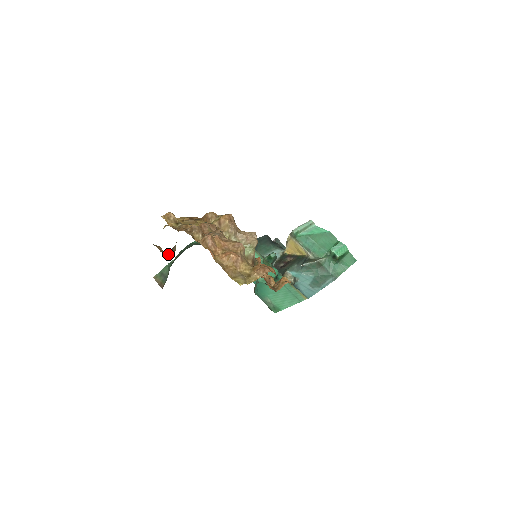
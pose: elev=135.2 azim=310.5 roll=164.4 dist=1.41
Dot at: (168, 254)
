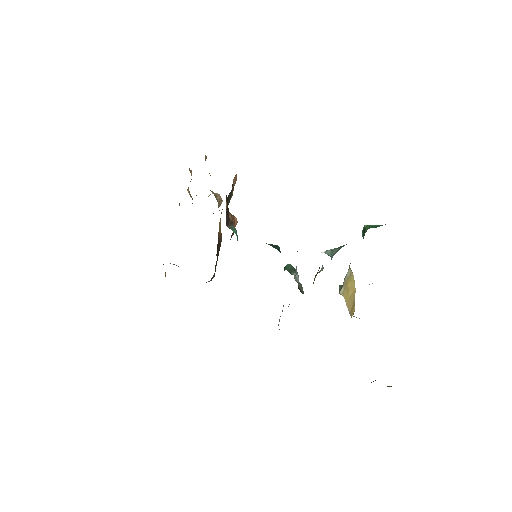
Dot at: occluded
